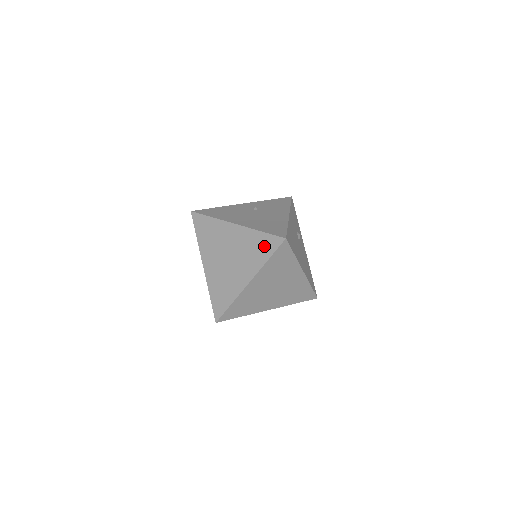
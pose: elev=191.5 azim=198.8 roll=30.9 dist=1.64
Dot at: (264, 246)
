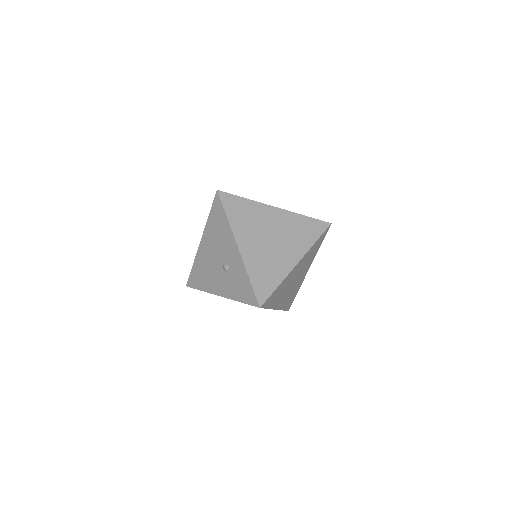
Dot at: (311, 229)
